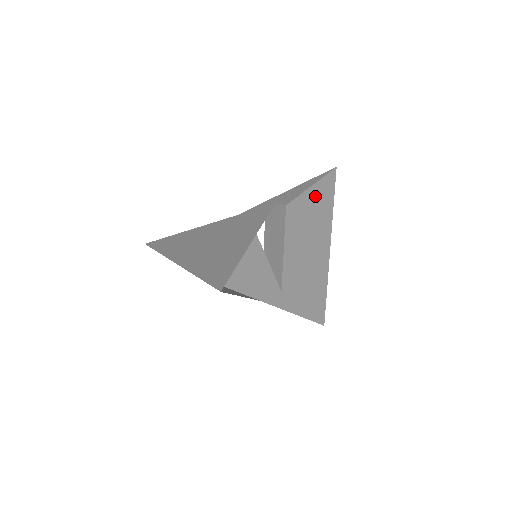
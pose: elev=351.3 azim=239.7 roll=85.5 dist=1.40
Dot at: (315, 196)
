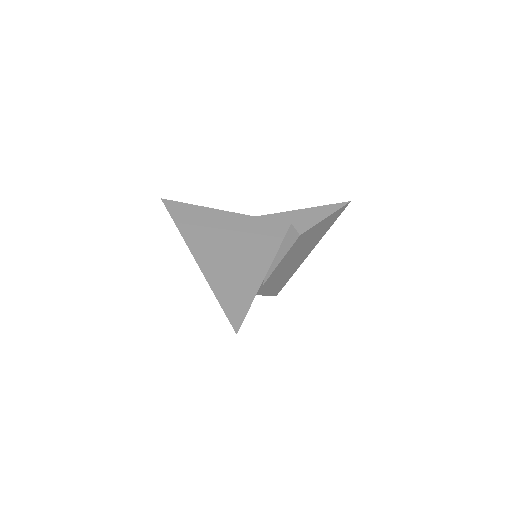
Dot at: (323, 224)
